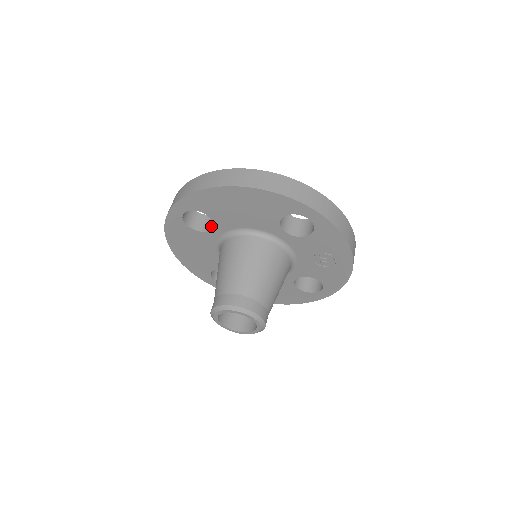
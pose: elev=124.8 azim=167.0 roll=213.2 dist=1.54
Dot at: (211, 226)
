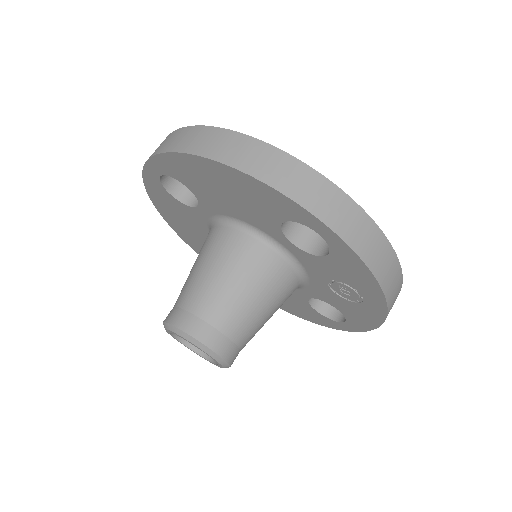
Dot at: occluded
